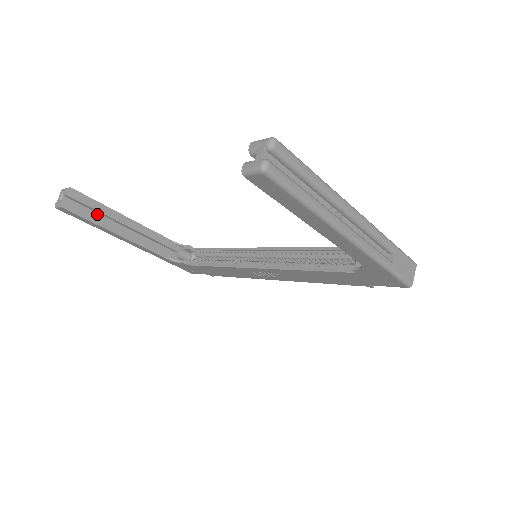
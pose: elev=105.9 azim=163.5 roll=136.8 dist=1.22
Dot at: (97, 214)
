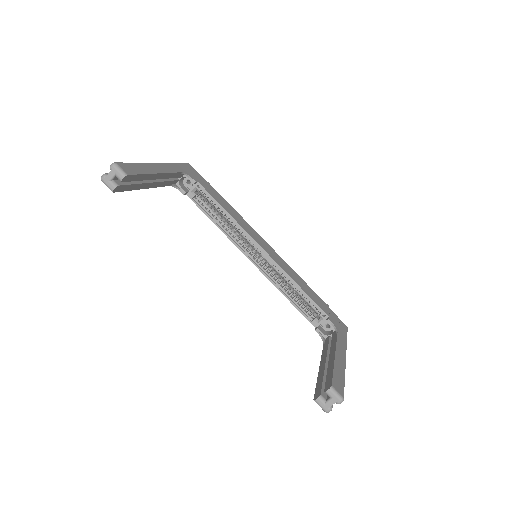
Dot at: occluded
